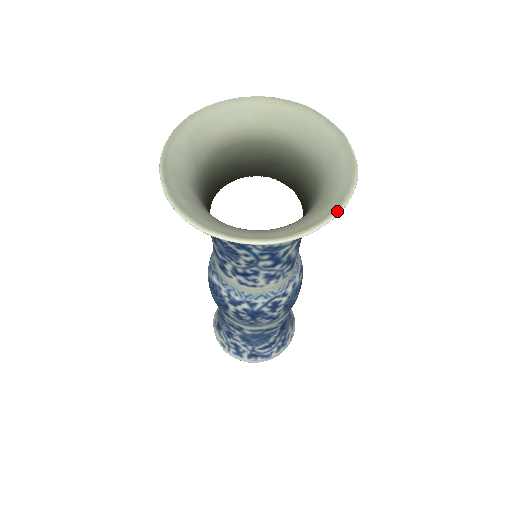
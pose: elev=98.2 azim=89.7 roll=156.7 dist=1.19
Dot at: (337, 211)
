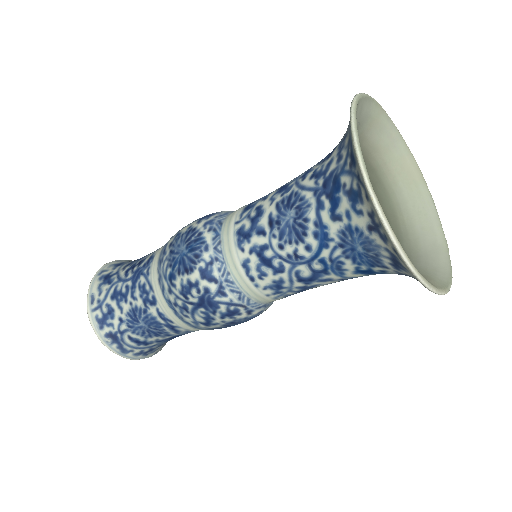
Dot at: (443, 292)
